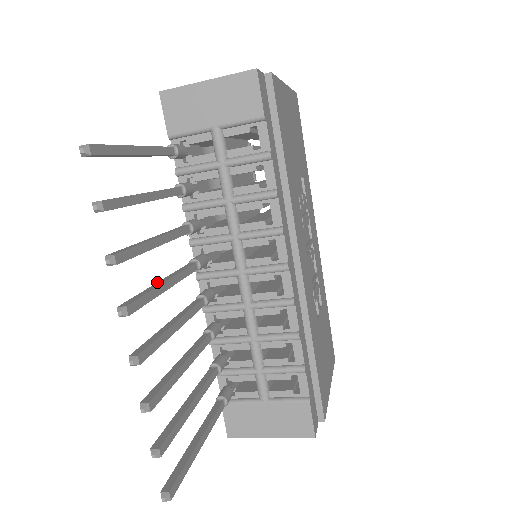
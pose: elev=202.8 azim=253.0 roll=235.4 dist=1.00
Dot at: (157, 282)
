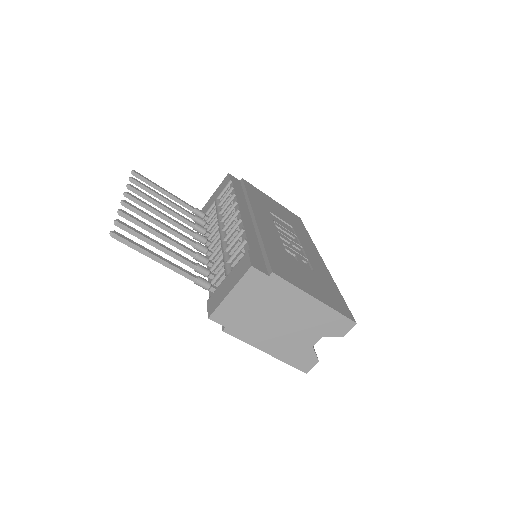
Dot at: (158, 215)
